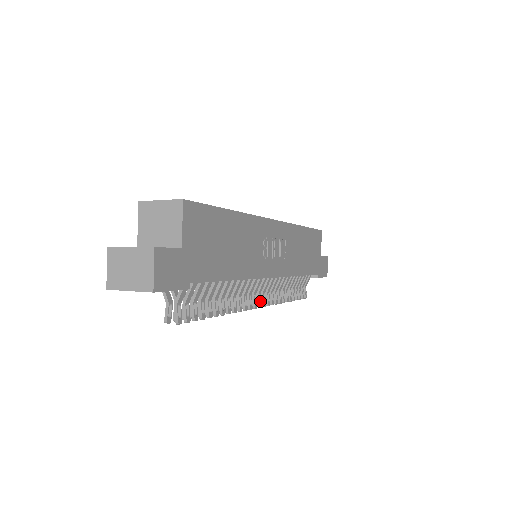
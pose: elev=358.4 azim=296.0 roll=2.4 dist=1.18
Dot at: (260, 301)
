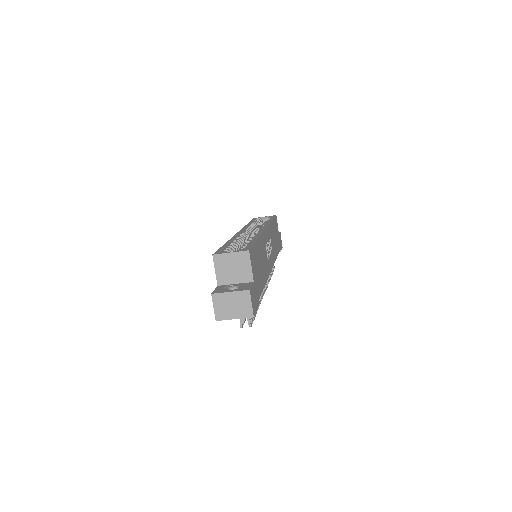
Dot at: (264, 287)
